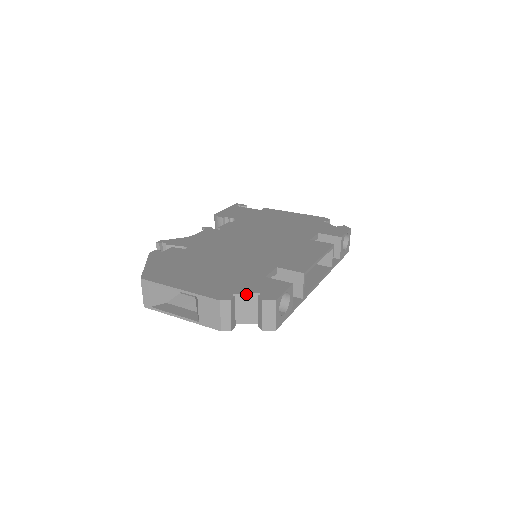
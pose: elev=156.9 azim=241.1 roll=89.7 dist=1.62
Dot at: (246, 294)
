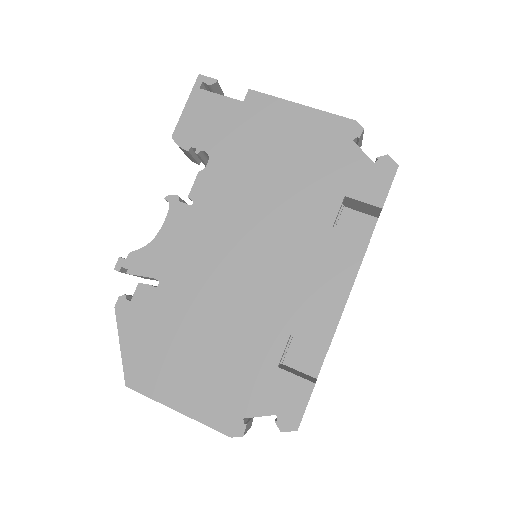
Dot at: (259, 416)
